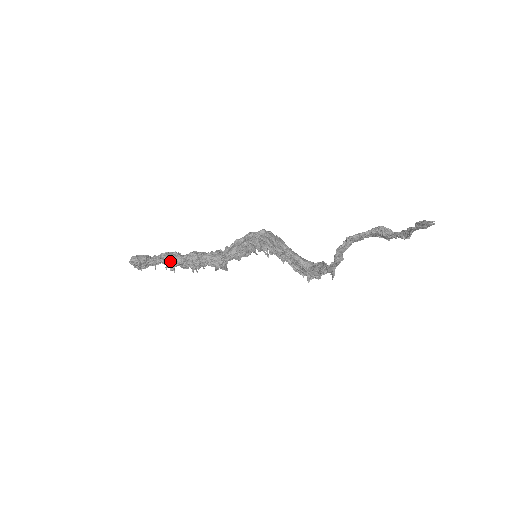
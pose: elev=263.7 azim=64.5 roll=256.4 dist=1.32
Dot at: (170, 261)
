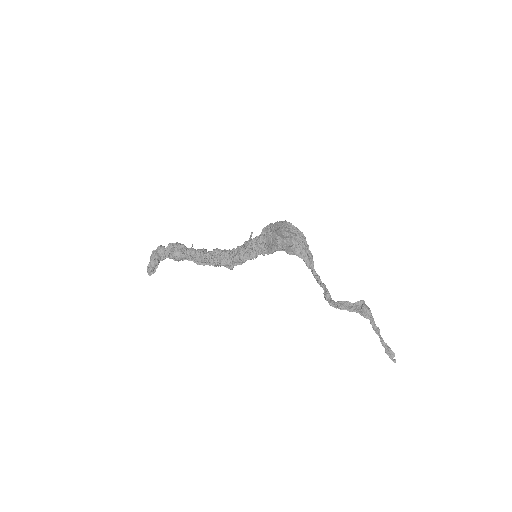
Dot at: (180, 260)
